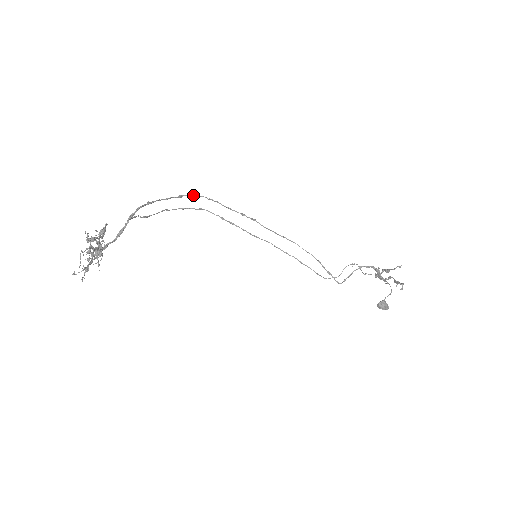
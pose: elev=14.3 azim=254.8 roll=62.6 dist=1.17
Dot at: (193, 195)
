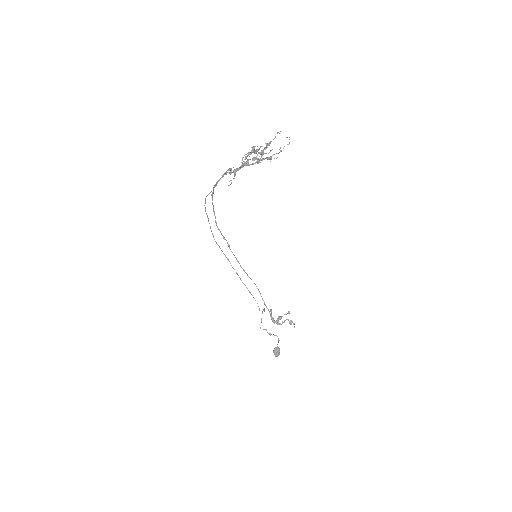
Dot at: occluded
